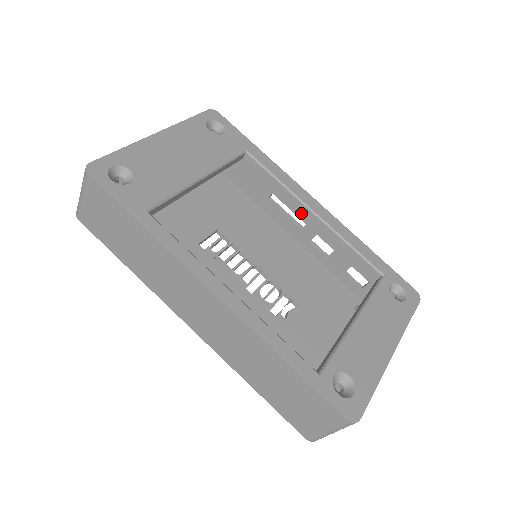
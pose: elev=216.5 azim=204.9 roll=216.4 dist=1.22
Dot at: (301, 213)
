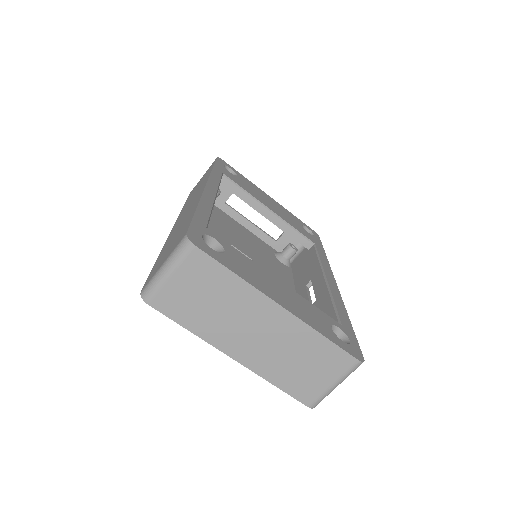
Dot at: (319, 291)
